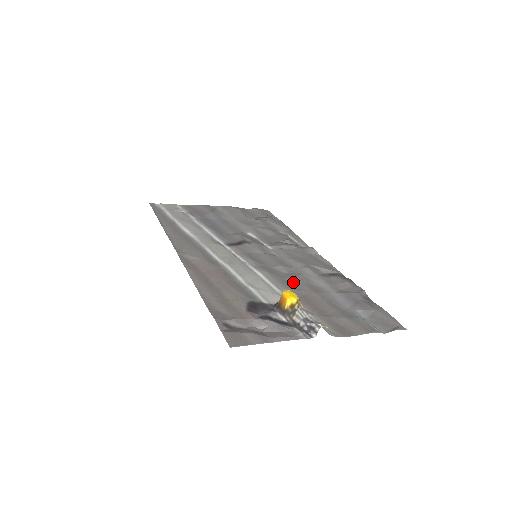
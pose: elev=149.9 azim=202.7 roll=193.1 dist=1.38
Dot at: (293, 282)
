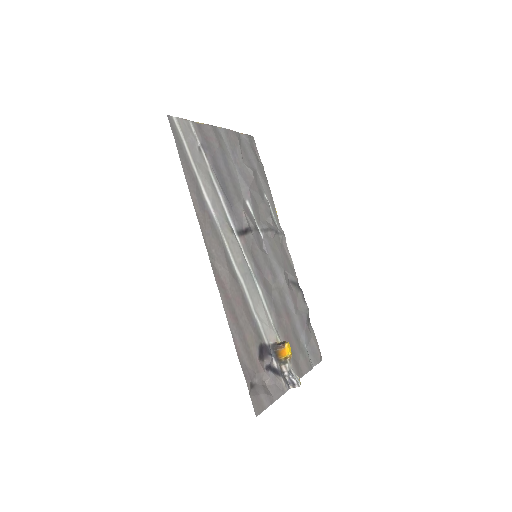
Dot at: (277, 303)
